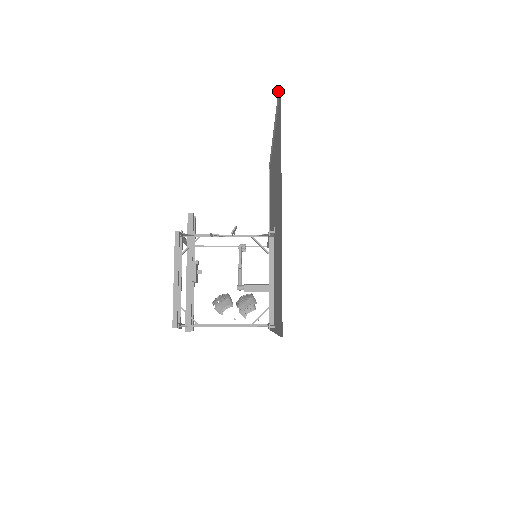
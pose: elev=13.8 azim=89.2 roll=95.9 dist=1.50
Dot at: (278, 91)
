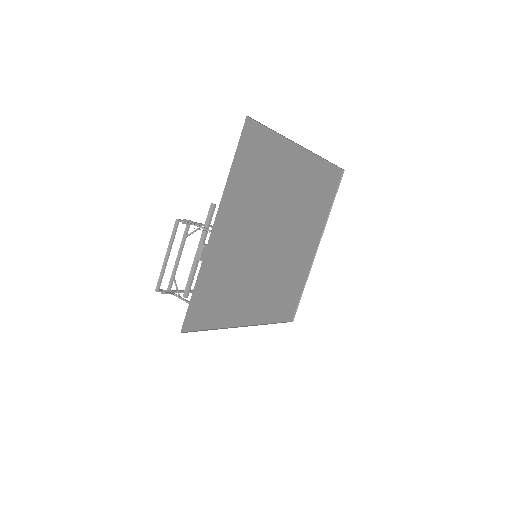
Dot at: (251, 118)
